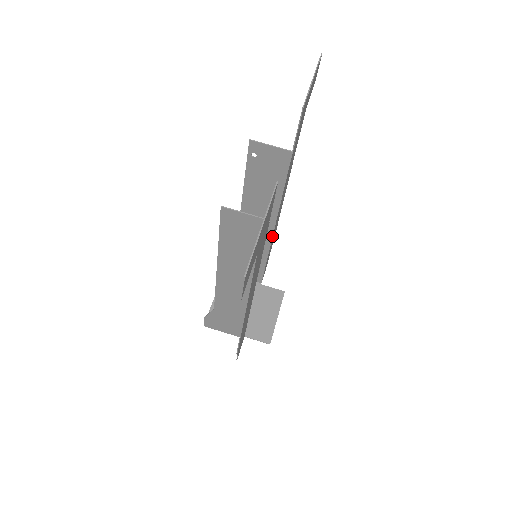
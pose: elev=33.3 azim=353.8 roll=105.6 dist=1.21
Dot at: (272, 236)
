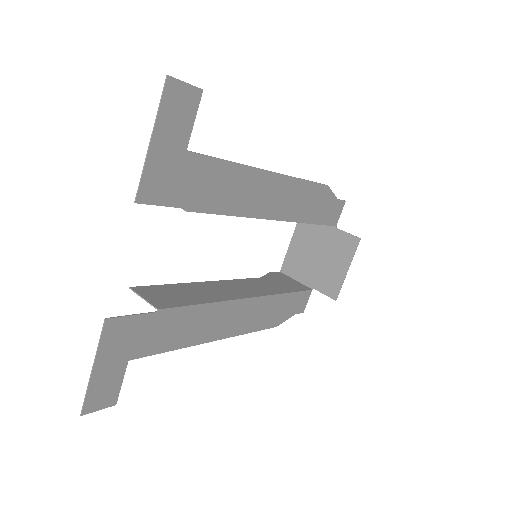
Dot at: occluded
